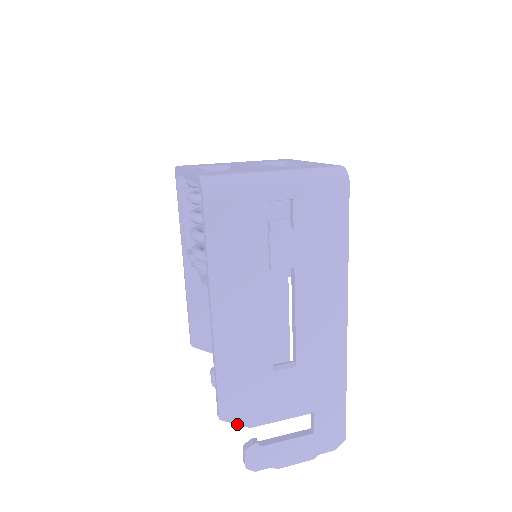
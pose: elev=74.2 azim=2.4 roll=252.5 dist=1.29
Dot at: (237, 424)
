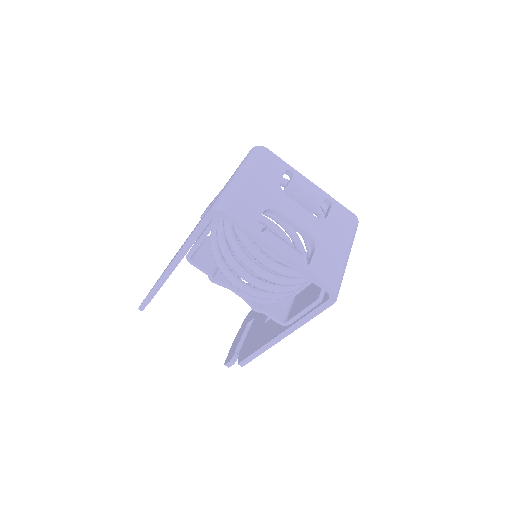
Dot at: occluded
